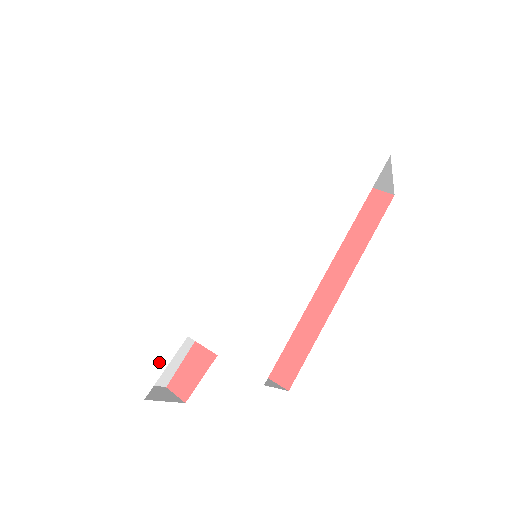
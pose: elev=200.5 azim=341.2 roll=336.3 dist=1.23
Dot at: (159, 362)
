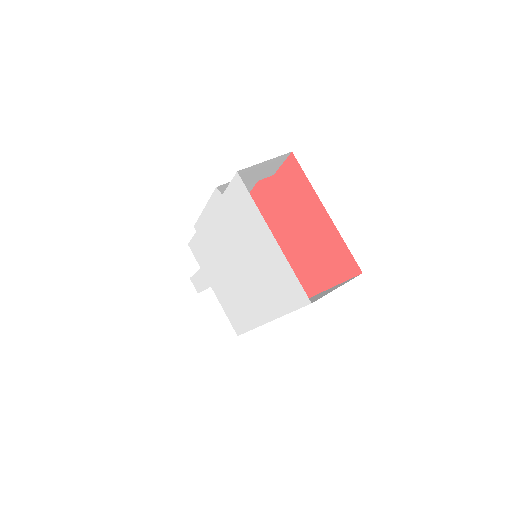
Dot at: (201, 285)
